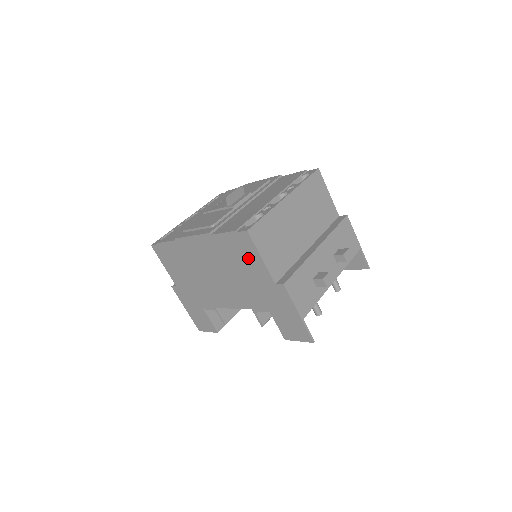
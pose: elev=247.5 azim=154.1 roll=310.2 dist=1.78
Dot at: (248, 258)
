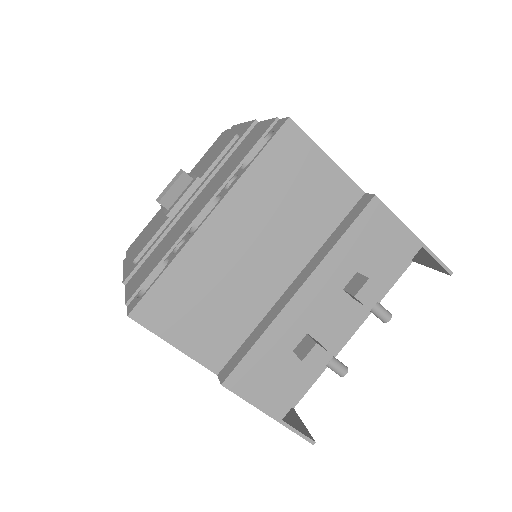
Dot at: occluded
